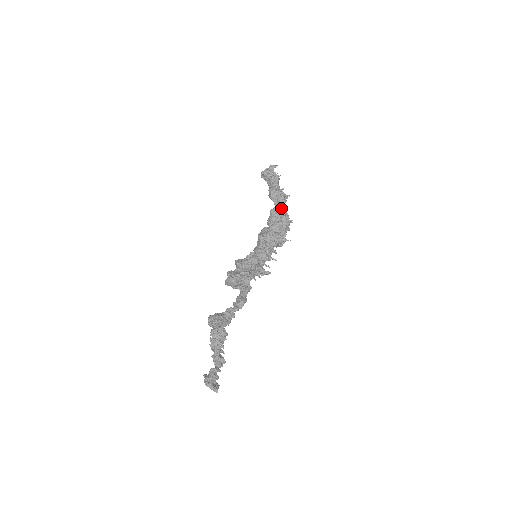
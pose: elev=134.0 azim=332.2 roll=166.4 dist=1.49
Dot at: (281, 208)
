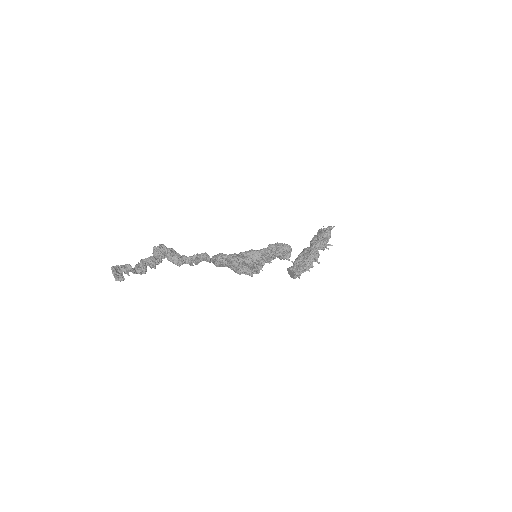
Dot at: (314, 247)
